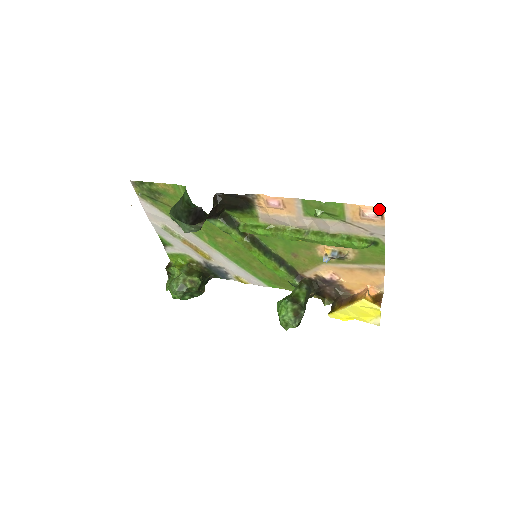
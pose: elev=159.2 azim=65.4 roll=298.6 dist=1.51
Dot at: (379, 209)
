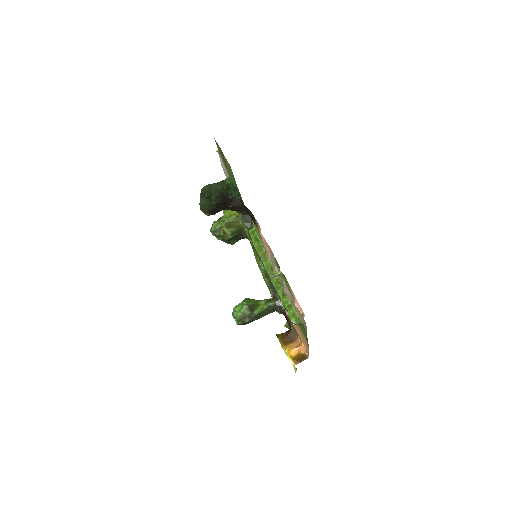
Dot at: (302, 310)
